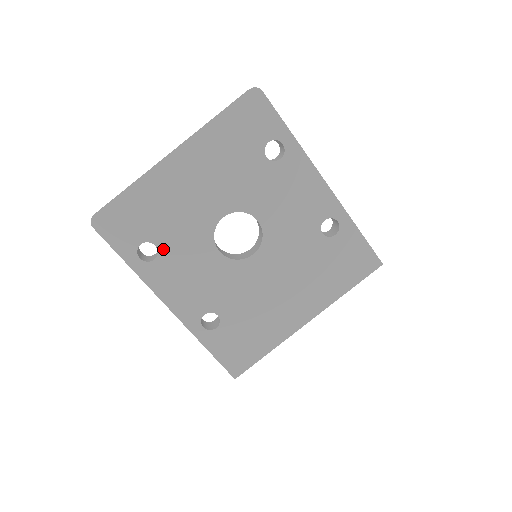
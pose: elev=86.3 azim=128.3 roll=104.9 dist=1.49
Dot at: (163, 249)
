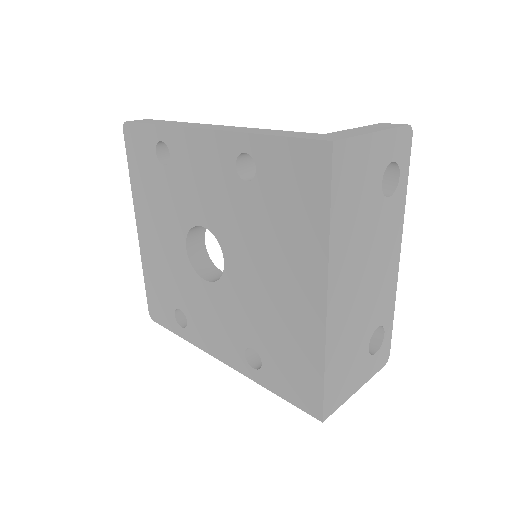
Dot at: (184, 309)
